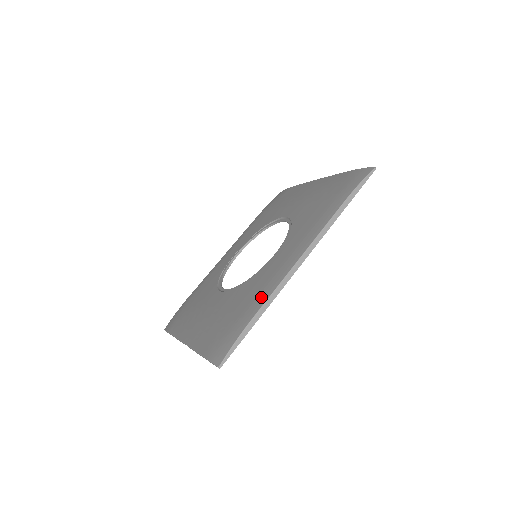
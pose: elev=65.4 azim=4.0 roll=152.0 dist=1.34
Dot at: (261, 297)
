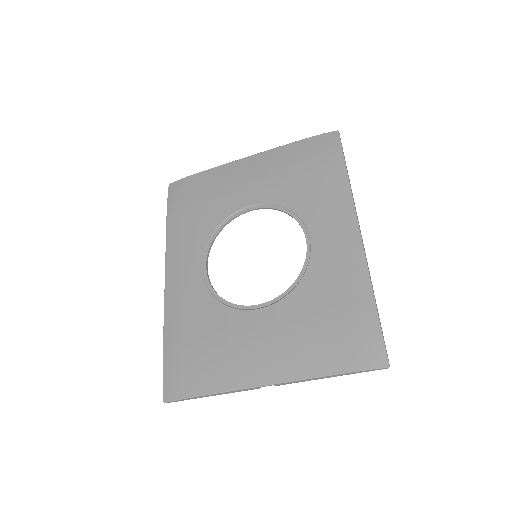
Dot at: (359, 283)
